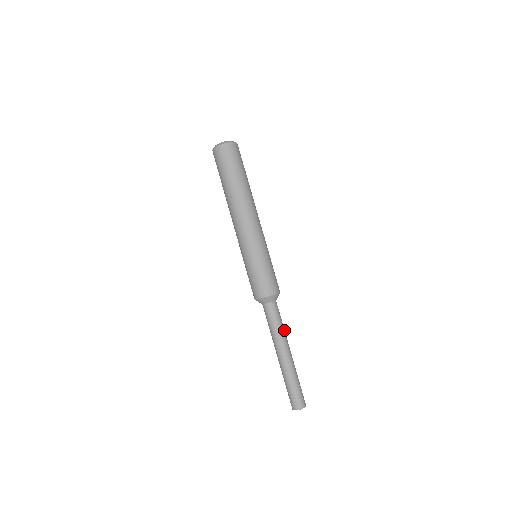
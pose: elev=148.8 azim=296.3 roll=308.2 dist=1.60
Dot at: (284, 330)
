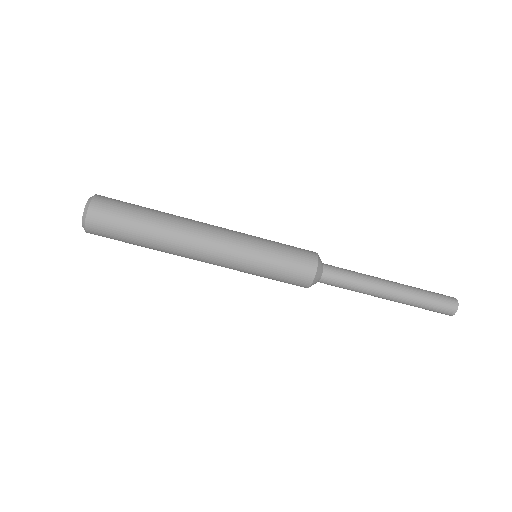
Dot at: (361, 274)
